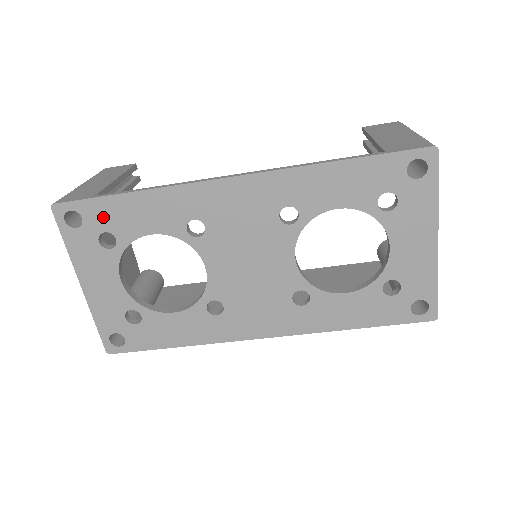
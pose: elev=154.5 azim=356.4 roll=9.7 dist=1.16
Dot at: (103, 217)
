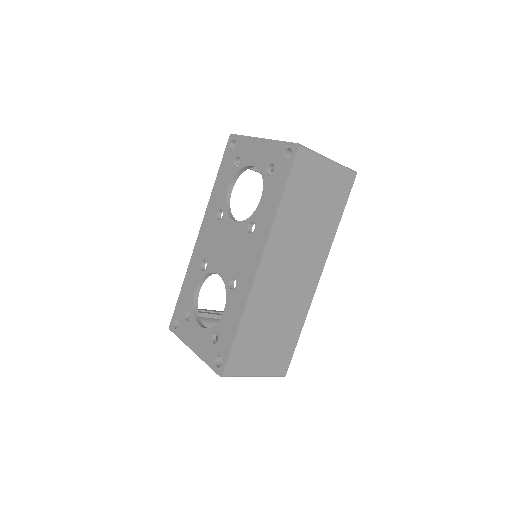
Dot at: (182, 308)
